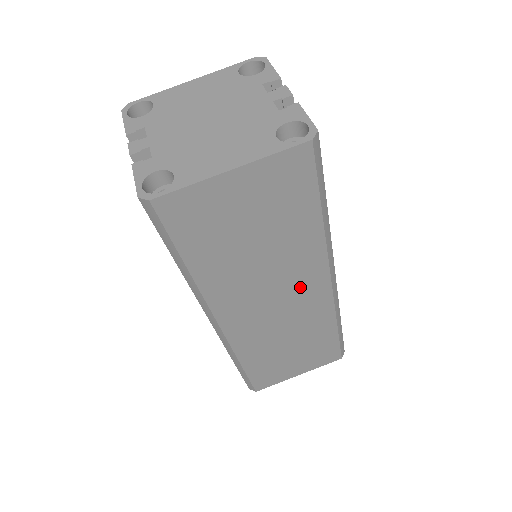
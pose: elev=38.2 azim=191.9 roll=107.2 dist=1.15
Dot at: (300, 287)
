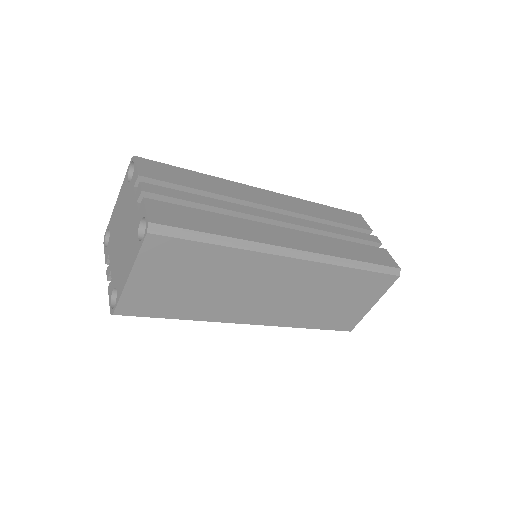
Dot at: (274, 276)
